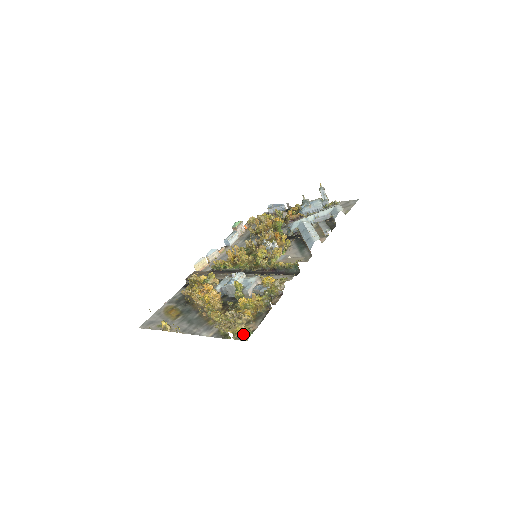
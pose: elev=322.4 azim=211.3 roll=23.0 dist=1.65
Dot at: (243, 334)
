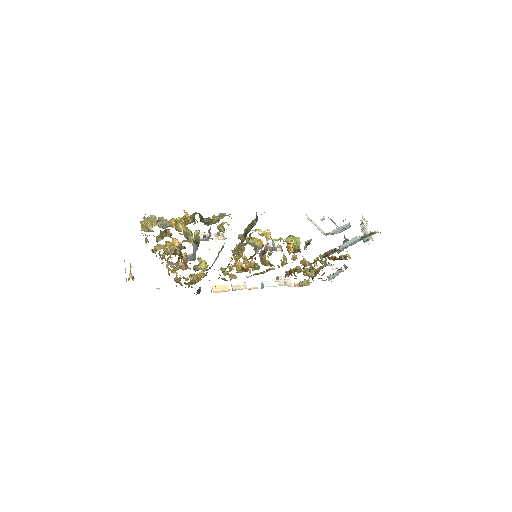
Dot at: (150, 226)
